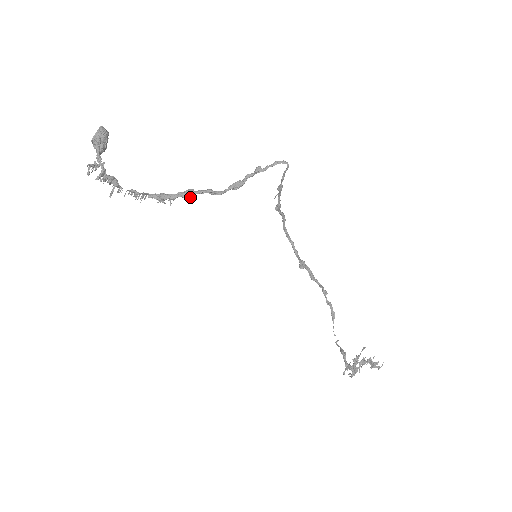
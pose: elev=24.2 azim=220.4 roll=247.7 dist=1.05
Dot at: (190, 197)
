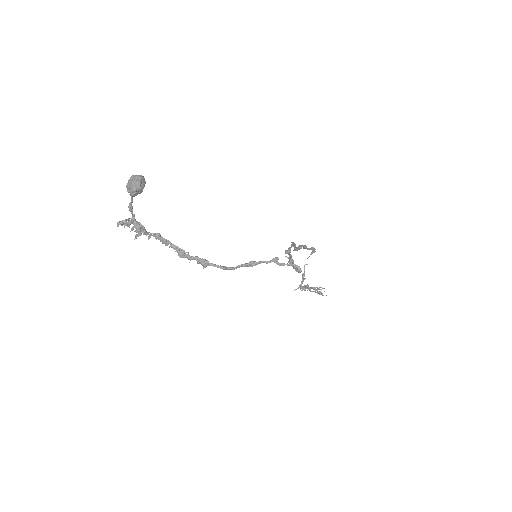
Dot at: occluded
